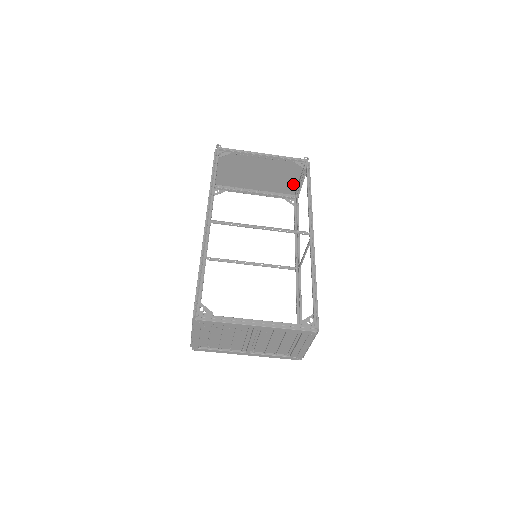
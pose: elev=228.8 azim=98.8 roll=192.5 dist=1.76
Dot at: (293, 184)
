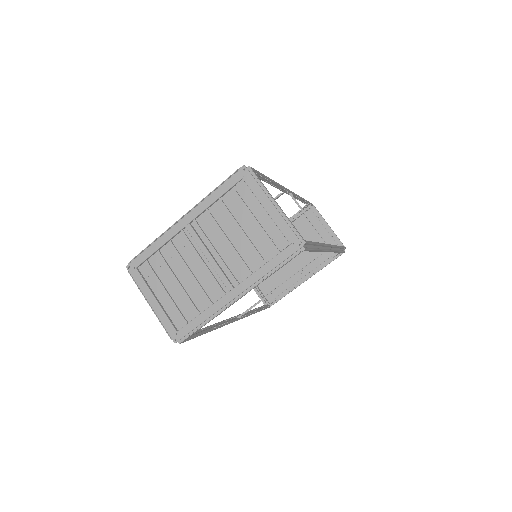
Dot at: (328, 240)
